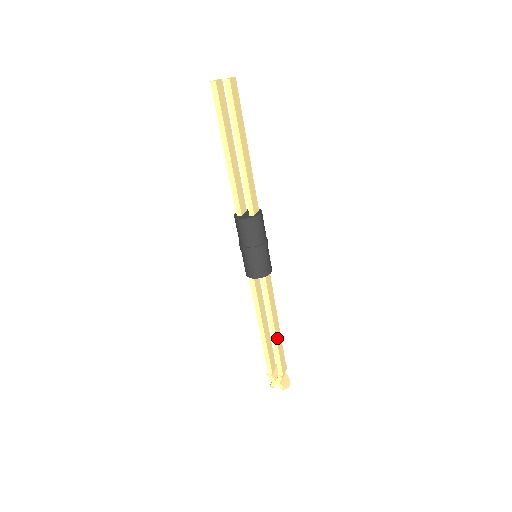
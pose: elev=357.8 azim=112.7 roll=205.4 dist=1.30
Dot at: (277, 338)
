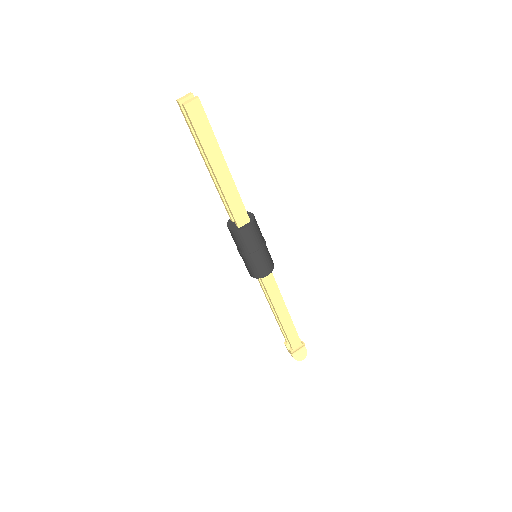
Dot at: (284, 324)
